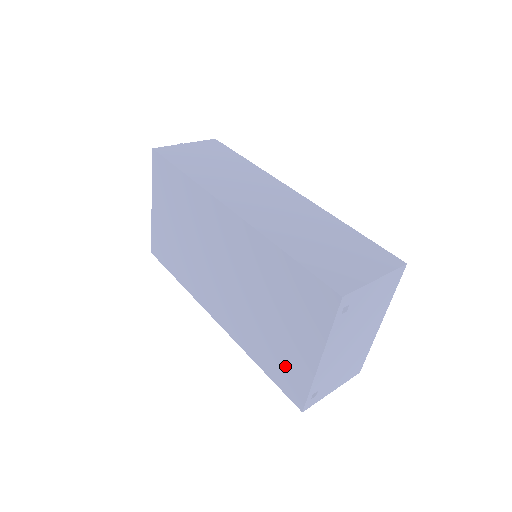
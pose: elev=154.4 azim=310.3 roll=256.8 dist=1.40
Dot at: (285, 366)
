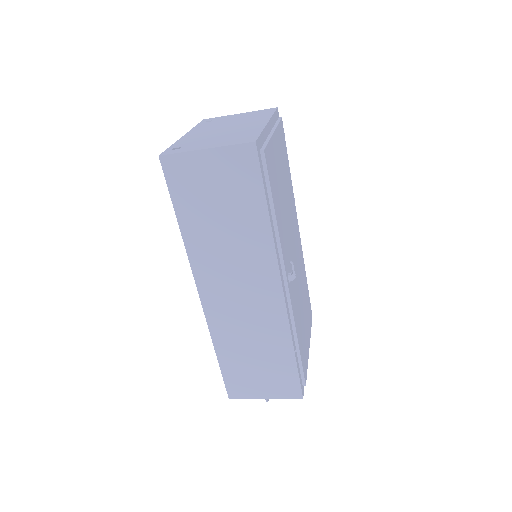
Dot at: occluded
